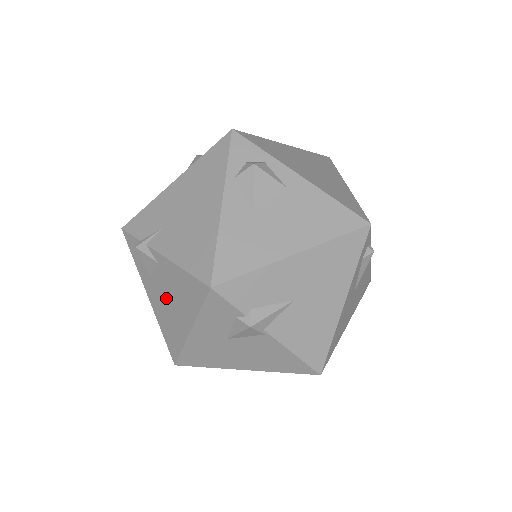
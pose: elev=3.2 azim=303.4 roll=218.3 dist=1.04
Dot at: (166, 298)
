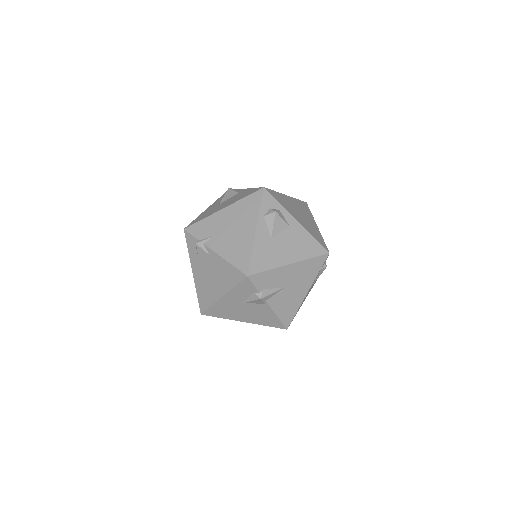
Dot at: (209, 275)
